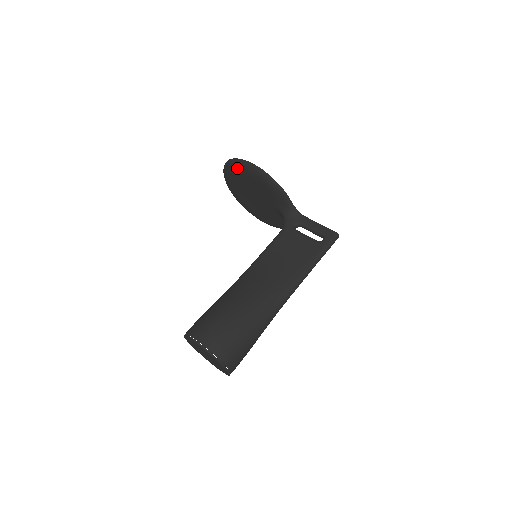
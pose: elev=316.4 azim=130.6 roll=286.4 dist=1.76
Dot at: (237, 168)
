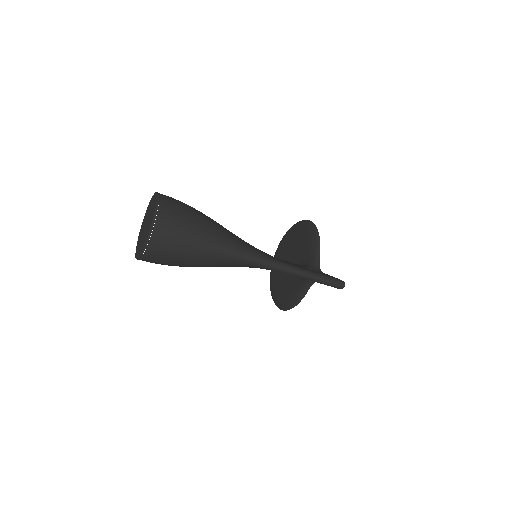
Dot at: (294, 228)
